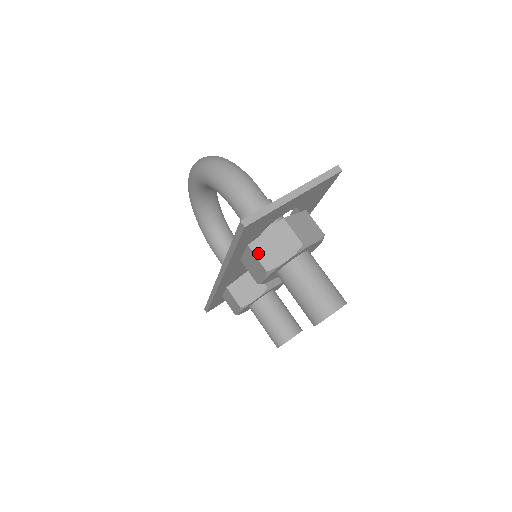
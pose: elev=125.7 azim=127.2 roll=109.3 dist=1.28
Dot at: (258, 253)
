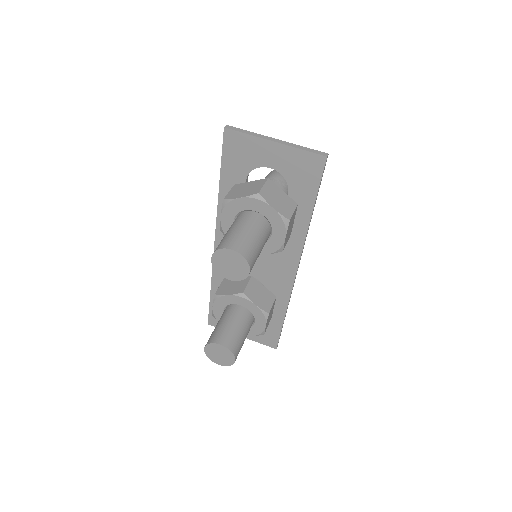
Dot at: (233, 190)
